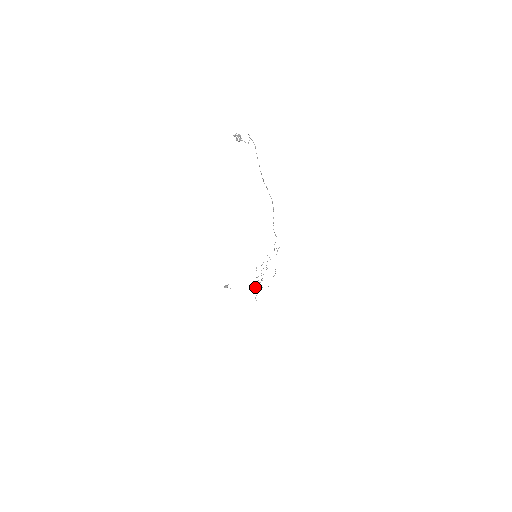
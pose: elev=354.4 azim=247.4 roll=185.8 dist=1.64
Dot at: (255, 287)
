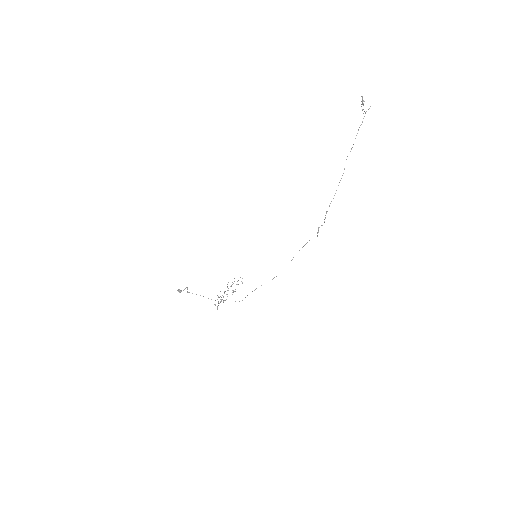
Dot at: occluded
